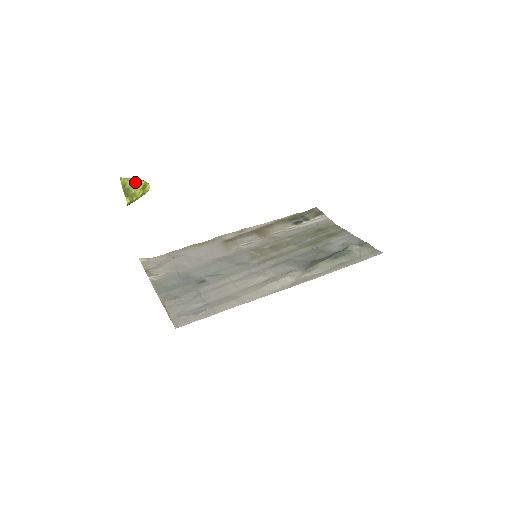
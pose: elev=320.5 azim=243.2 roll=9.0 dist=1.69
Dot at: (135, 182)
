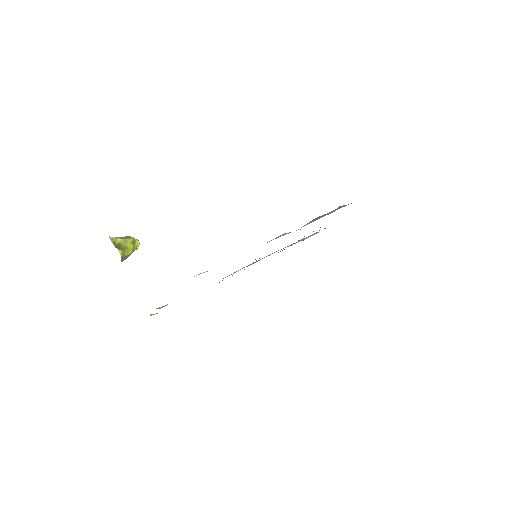
Dot at: (124, 238)
